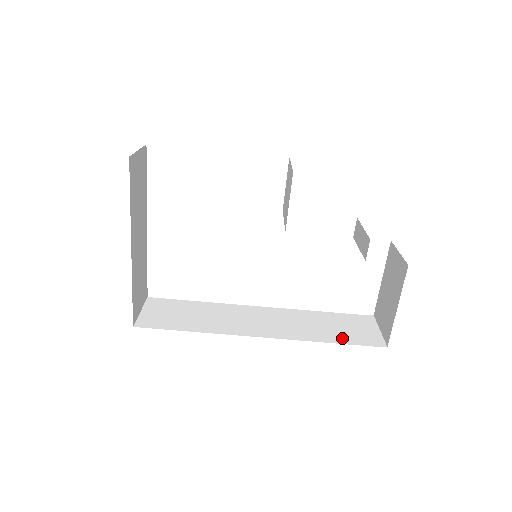
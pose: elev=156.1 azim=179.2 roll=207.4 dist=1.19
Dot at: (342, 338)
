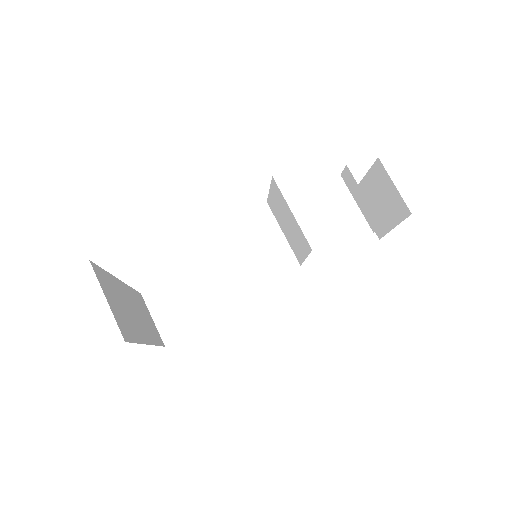
Dot at: (340, 249)
